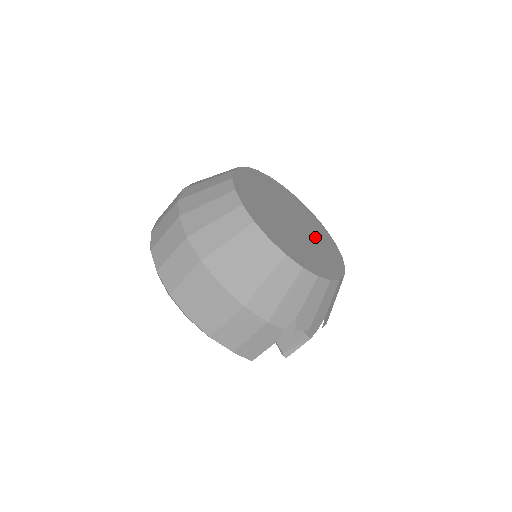
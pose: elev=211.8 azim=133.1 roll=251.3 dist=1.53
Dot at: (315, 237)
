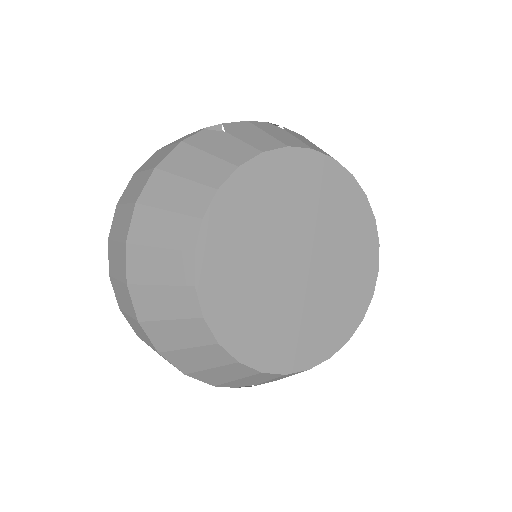
Dot at: (336, 276)
